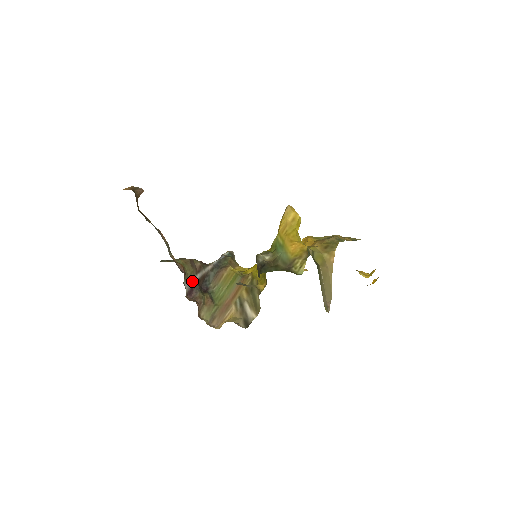
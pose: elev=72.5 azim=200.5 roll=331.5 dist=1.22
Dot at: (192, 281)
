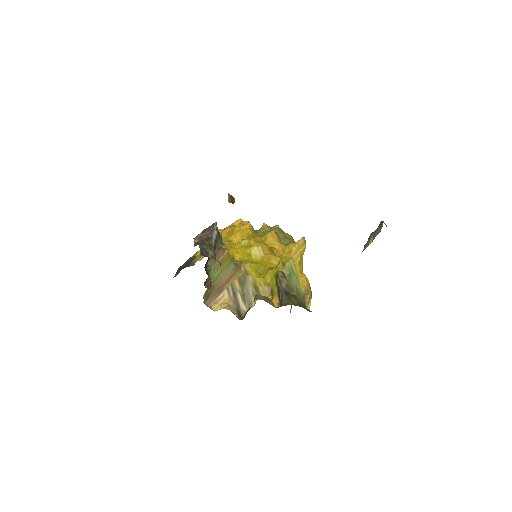
Dot at: (210, 269)
